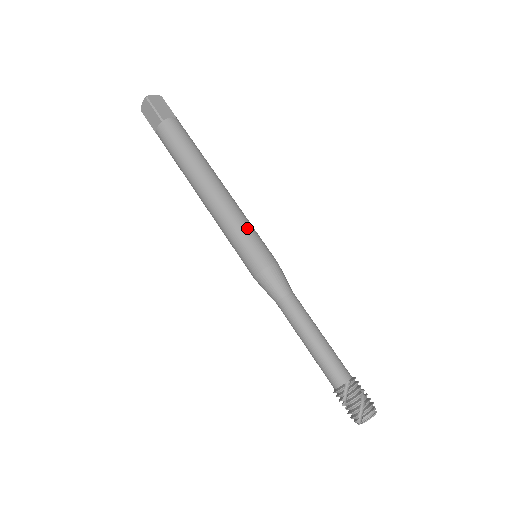
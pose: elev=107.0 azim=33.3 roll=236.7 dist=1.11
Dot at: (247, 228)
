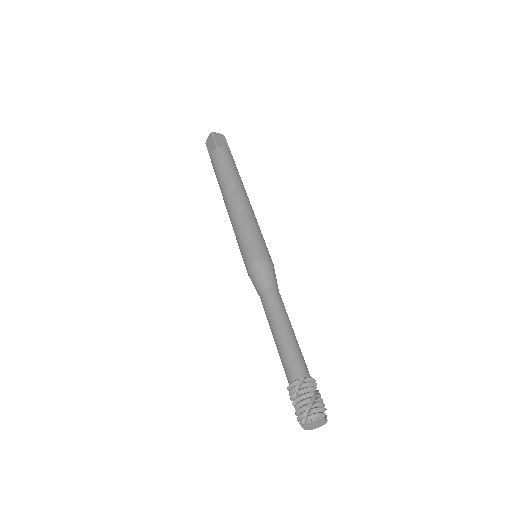
Dot at: (255, 229)
